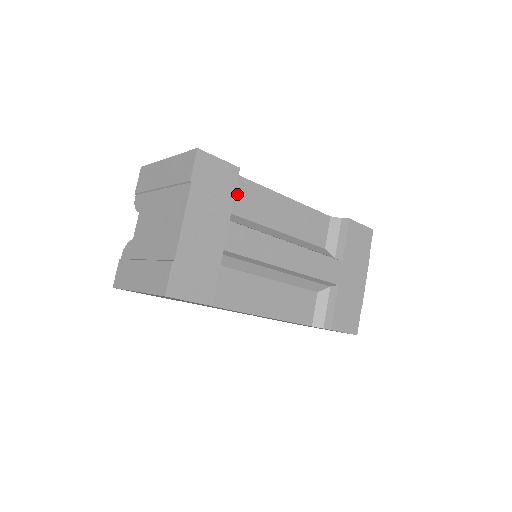
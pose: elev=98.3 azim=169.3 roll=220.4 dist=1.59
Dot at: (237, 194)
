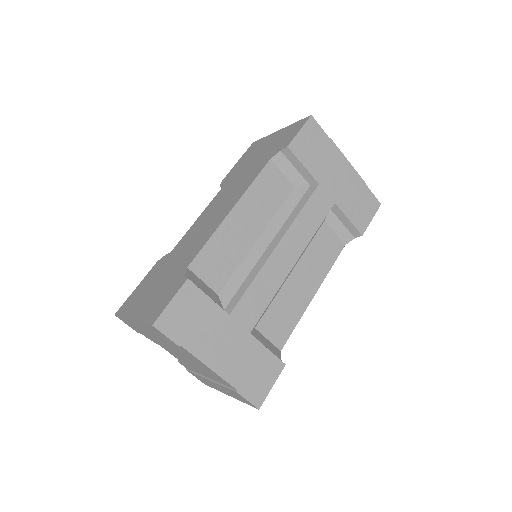
Dot at: (204, 278)
